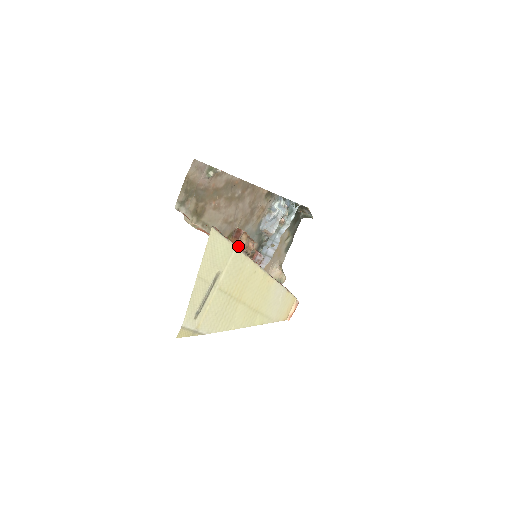
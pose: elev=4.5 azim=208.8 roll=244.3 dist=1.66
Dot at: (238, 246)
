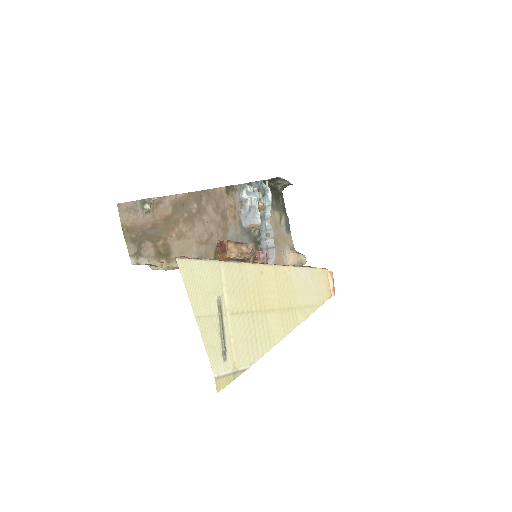
Dot at: (231, 258)
